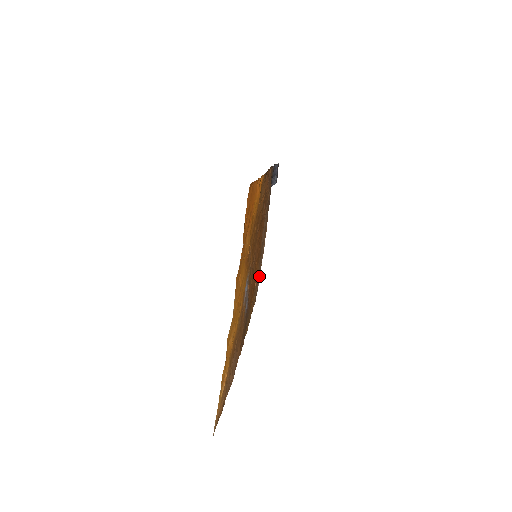
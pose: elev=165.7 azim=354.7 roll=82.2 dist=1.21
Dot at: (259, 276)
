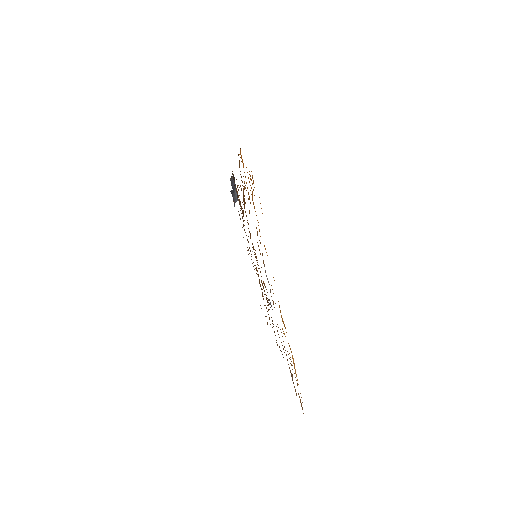
Dot at: occluded
